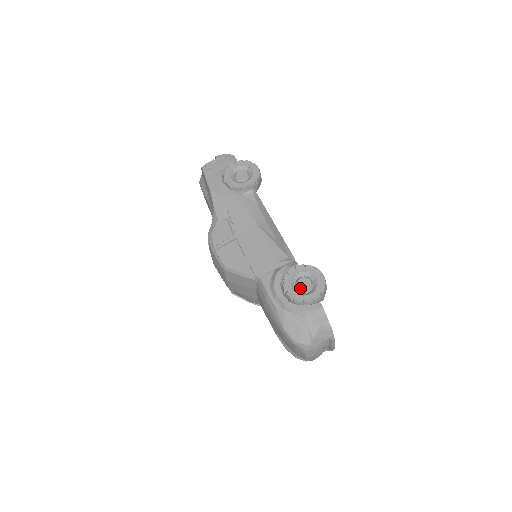
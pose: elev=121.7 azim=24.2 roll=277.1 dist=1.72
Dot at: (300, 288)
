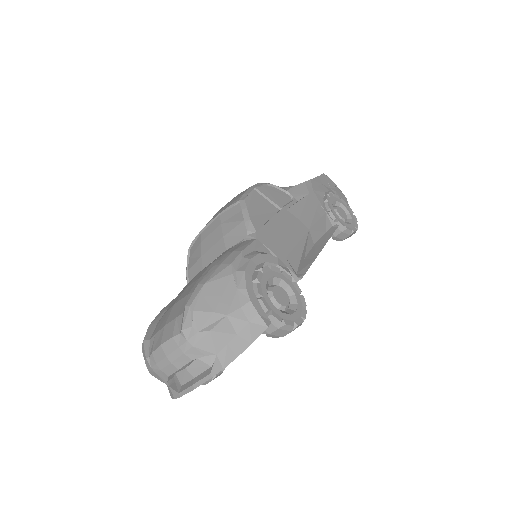
Dot at: (274, 290)
